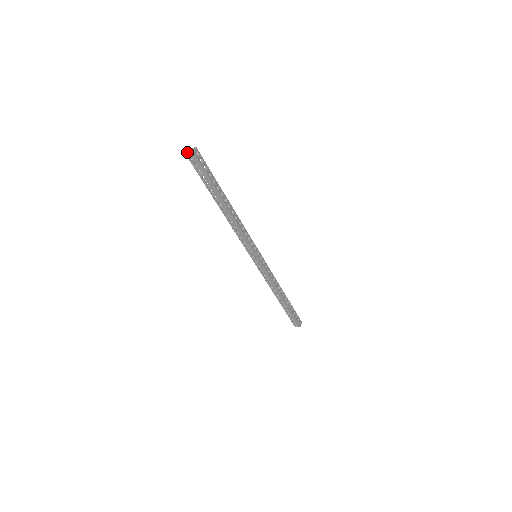
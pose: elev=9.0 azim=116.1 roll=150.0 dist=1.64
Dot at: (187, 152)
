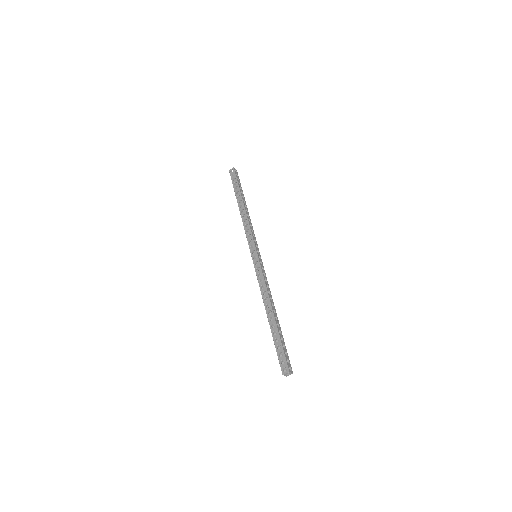
Dot at: (230, 171)
